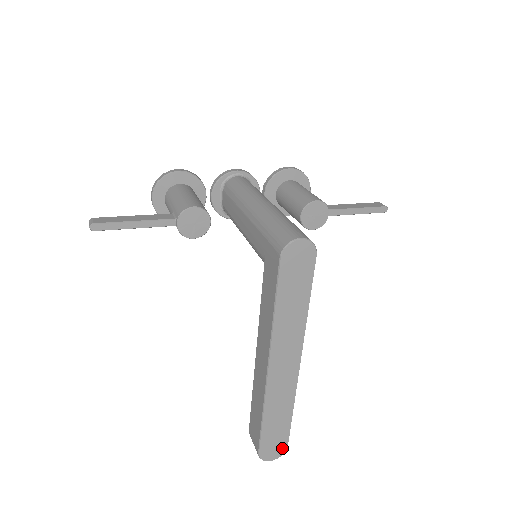
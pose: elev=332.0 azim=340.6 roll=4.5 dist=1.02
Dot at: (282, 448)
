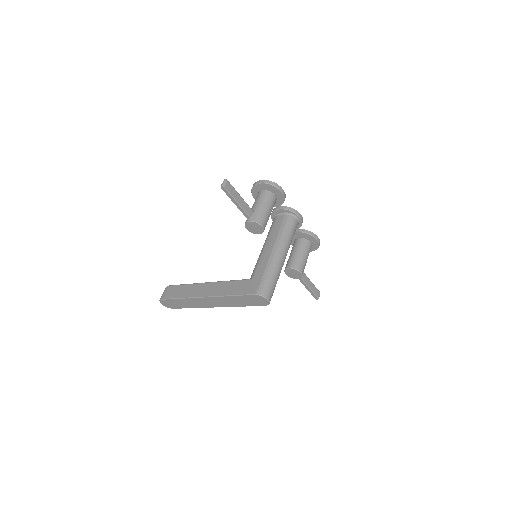
Dot at: (171, 307)
